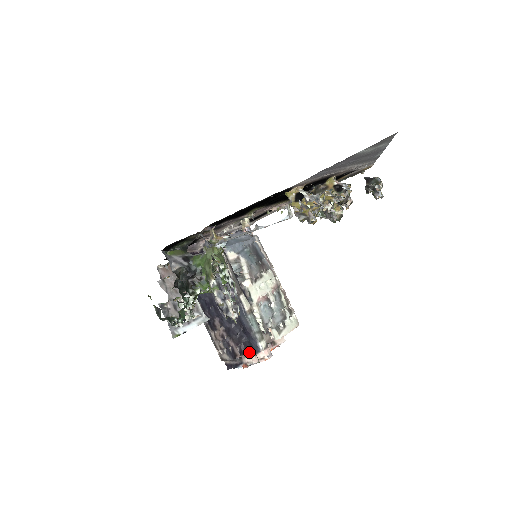
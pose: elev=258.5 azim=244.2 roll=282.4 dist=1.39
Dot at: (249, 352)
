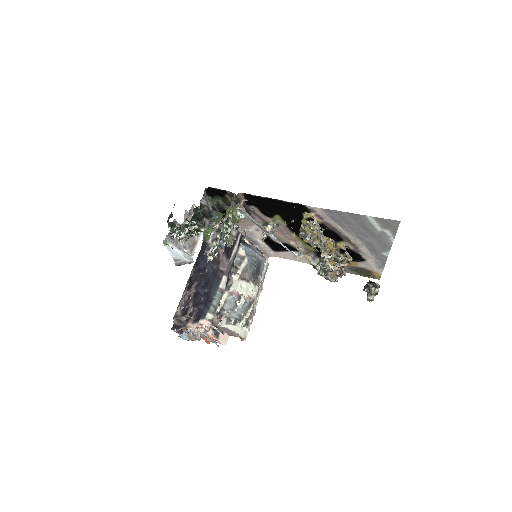
Dot at: (196, 318)
